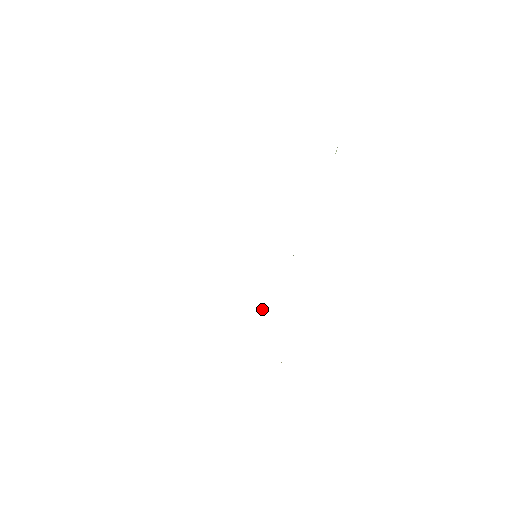
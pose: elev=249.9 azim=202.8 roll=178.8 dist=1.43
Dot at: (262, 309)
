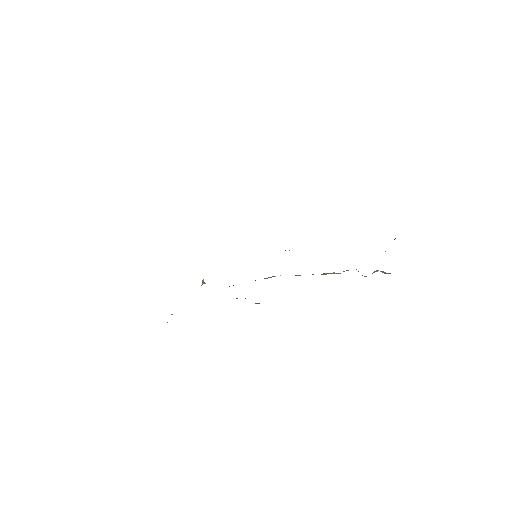
Dot at: occluded
